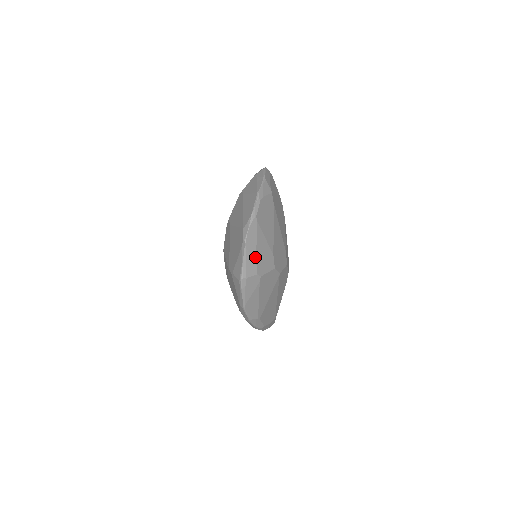
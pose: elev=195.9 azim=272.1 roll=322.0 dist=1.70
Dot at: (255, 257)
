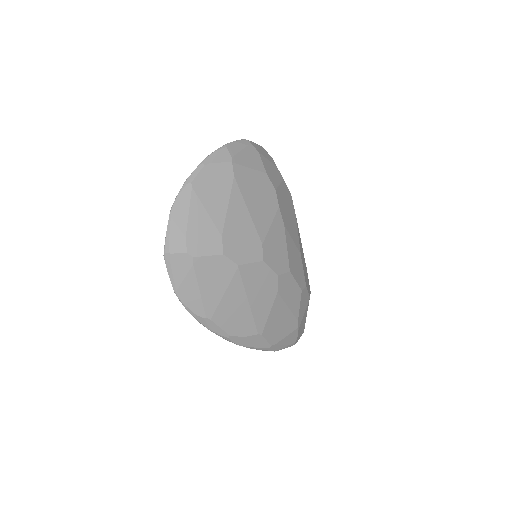
Dot at: (185, 231)
